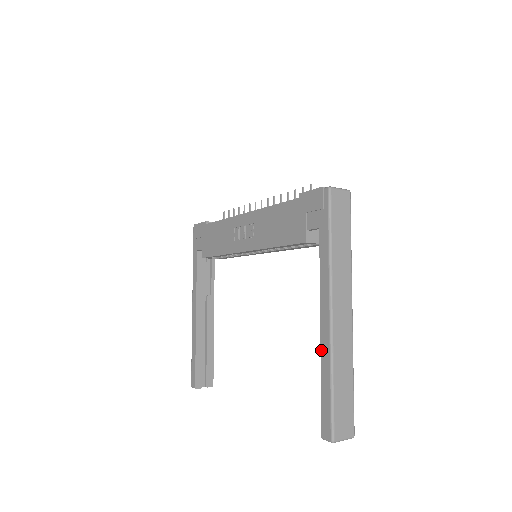
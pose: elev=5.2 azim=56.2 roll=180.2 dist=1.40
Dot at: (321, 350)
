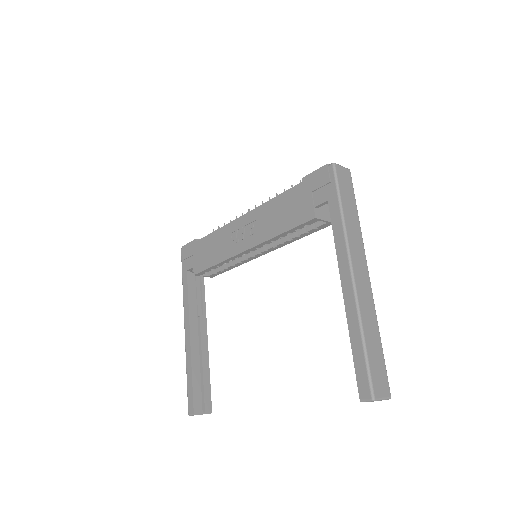
Dot at: (346, 311)
